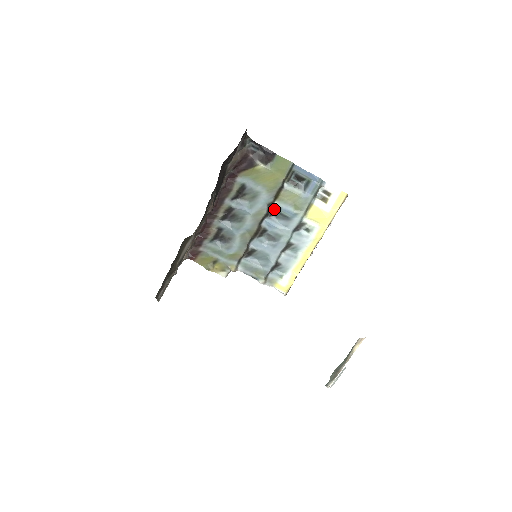
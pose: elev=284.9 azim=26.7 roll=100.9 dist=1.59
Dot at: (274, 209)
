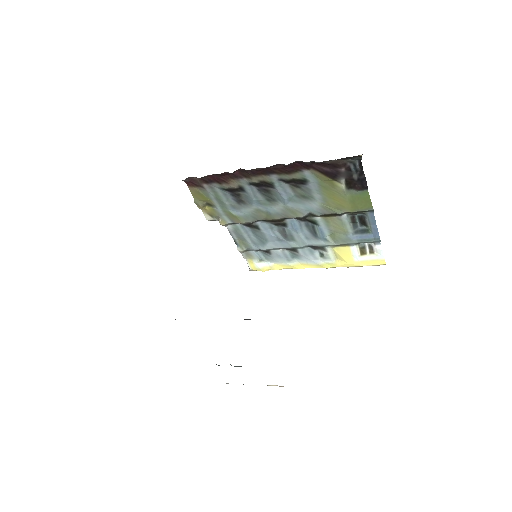
Dot at: (312, 220)
